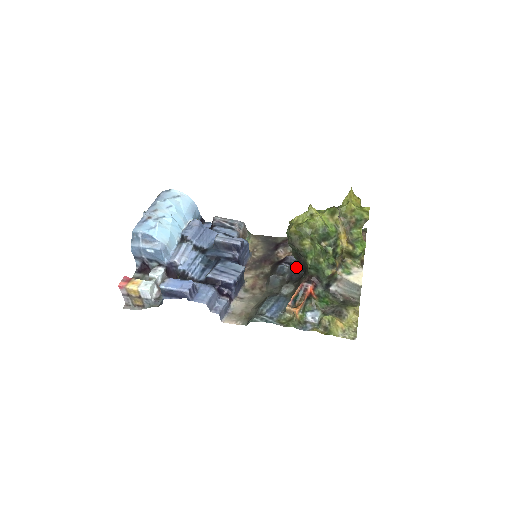
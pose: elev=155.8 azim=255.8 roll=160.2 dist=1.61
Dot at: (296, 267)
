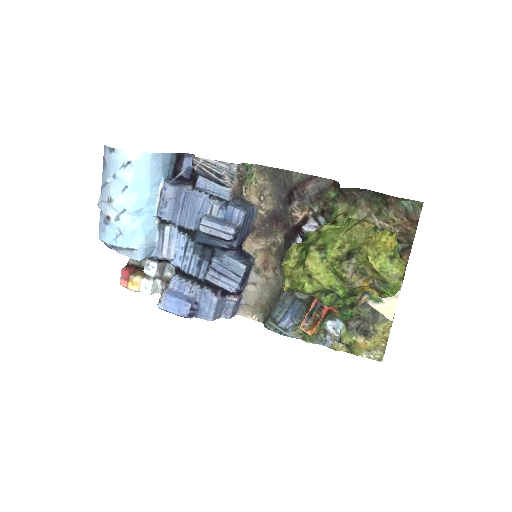
Dot at: occluded
